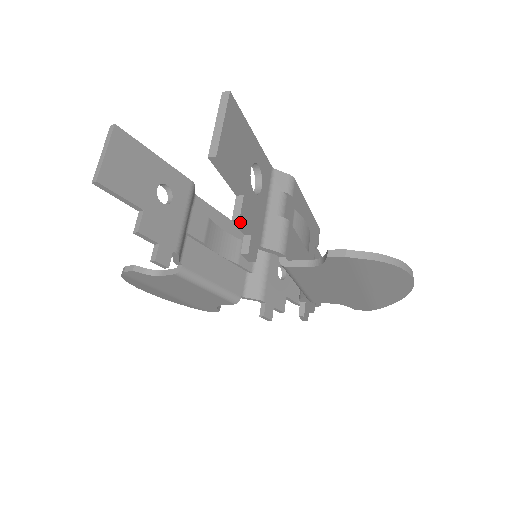
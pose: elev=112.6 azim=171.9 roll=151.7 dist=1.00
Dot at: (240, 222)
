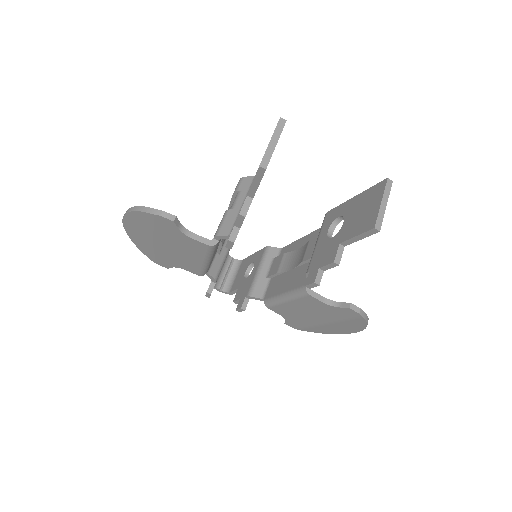
Dot at: (336, 265)
